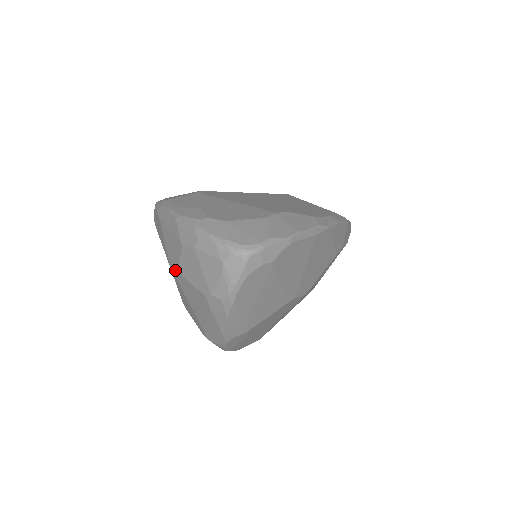
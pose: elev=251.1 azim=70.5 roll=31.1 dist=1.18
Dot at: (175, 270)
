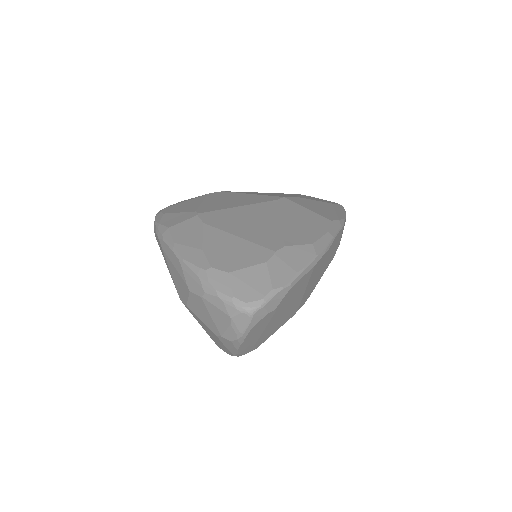
Dot at: (184, 303)
